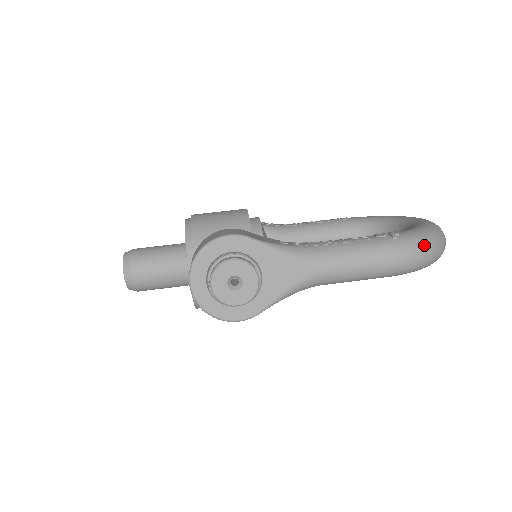
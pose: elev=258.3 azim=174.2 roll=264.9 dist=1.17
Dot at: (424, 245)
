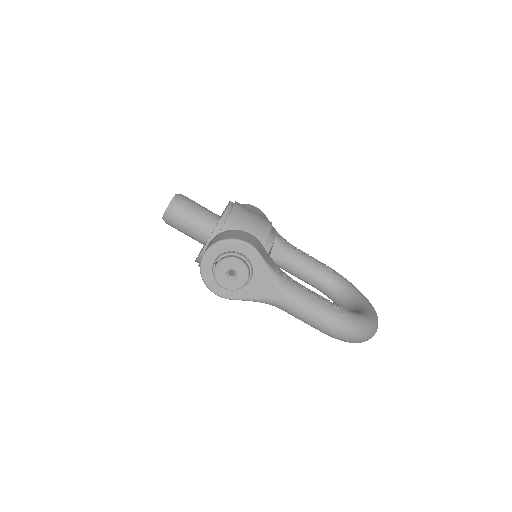
Dot at: (357, 331)
